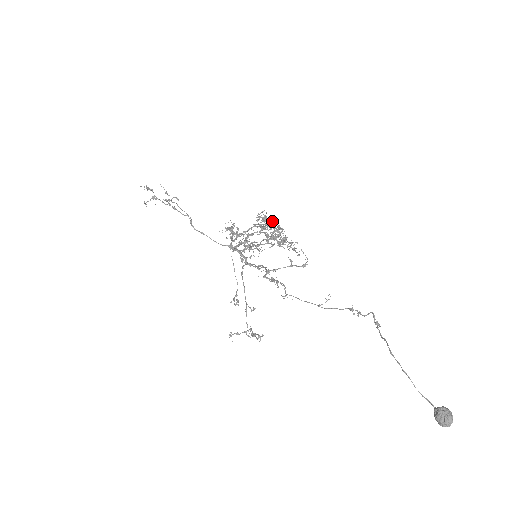
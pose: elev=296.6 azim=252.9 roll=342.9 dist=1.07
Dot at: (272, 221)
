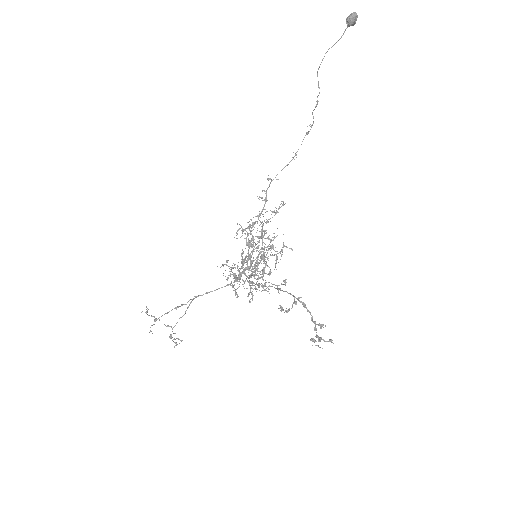
Dot at: (262, 271)
